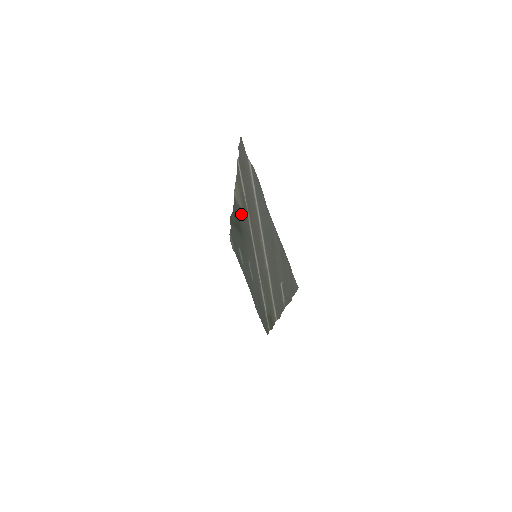
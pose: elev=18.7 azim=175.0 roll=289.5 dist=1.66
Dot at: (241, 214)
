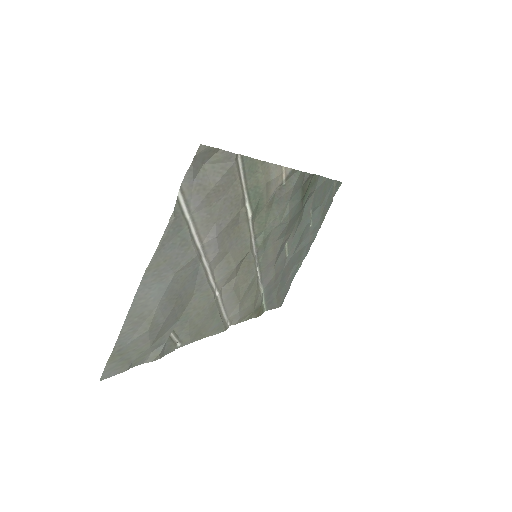
Dot at: (289, 194)
